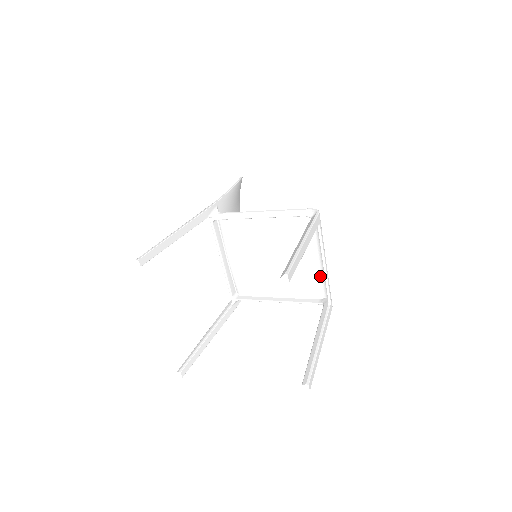
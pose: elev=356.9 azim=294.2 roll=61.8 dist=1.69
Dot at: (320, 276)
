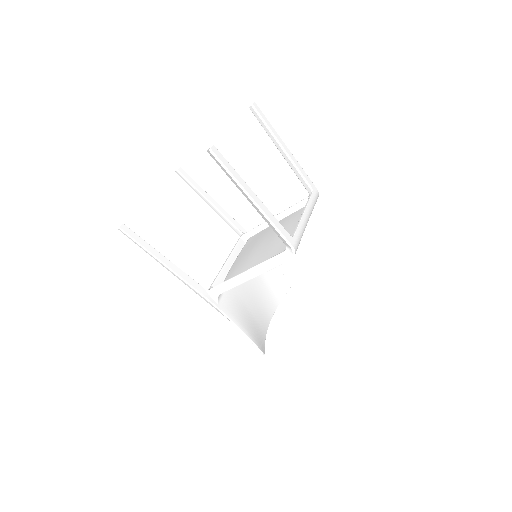
Dot at: occluded
